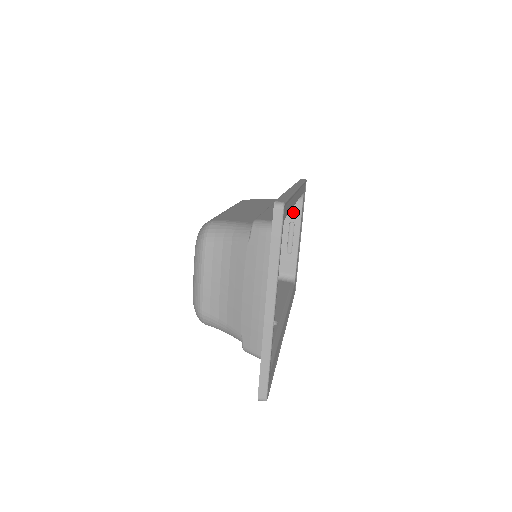
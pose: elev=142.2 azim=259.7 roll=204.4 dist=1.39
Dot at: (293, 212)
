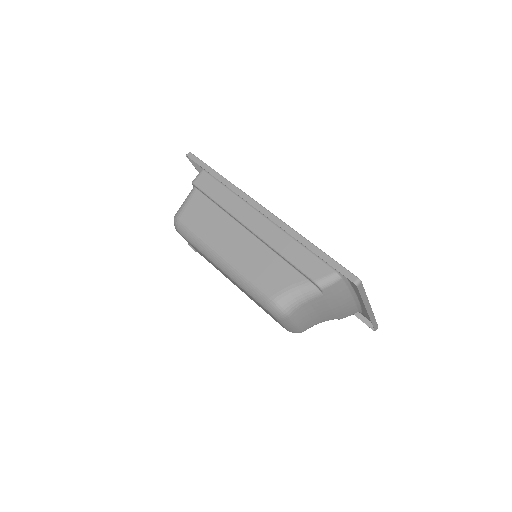
Dot at: occluded
